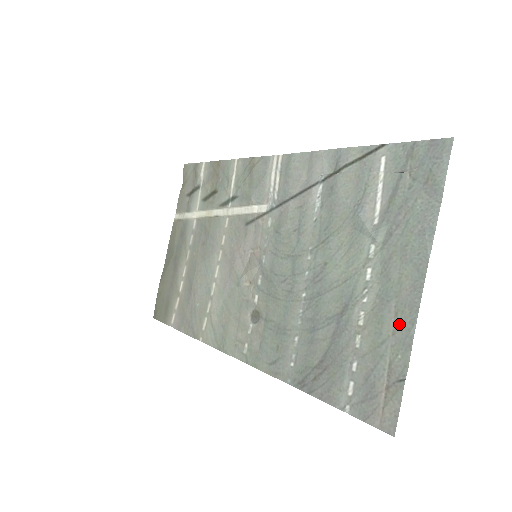
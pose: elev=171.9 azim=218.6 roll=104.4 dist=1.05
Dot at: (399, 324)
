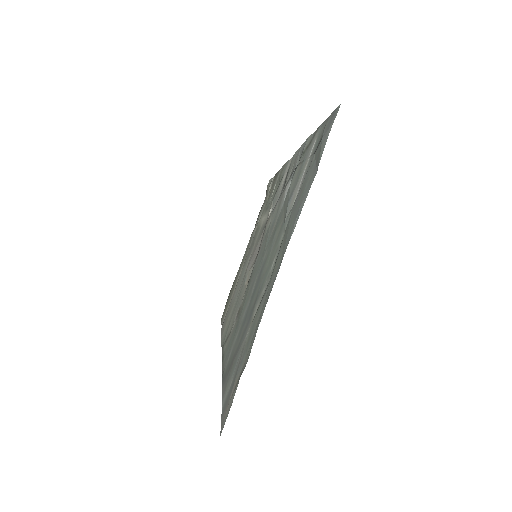
Dot at: (260, 314)
